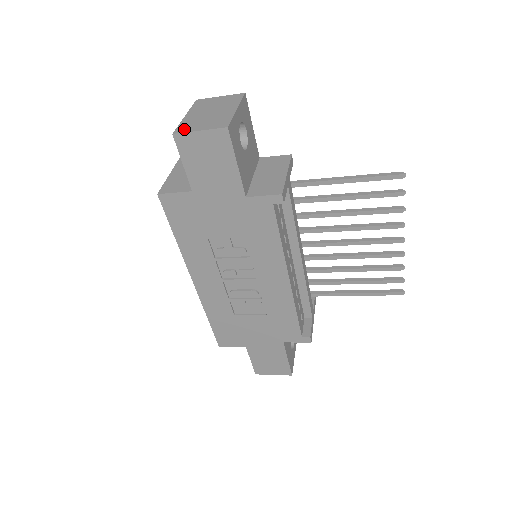
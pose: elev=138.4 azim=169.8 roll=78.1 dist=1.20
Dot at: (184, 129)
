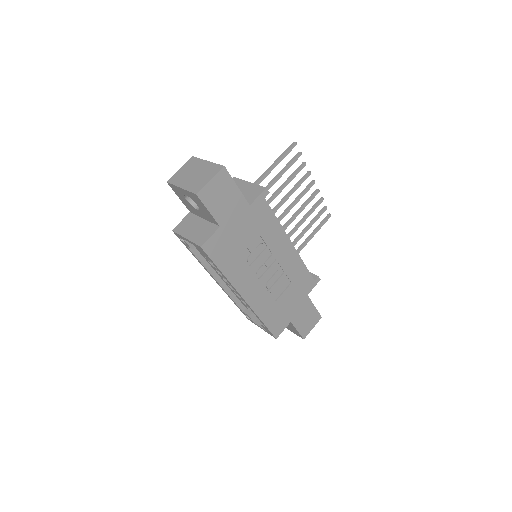
Dot at: (198, 188)
